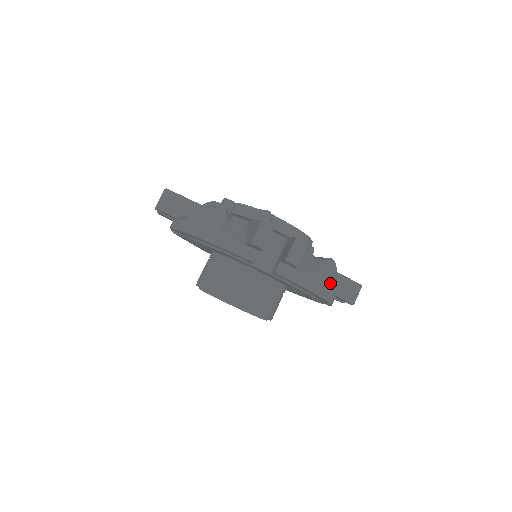
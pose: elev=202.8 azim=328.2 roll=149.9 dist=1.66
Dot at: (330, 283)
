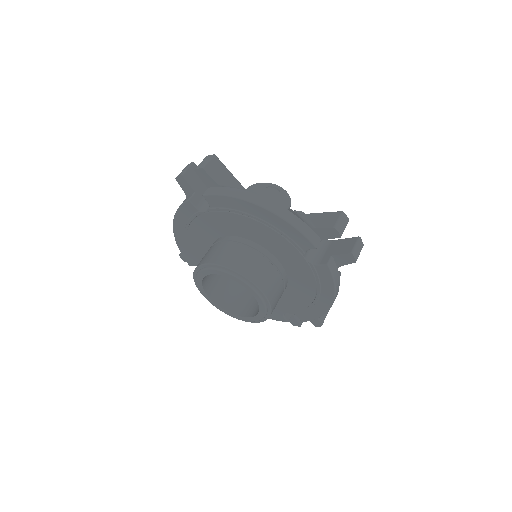
Dot at: occluded
